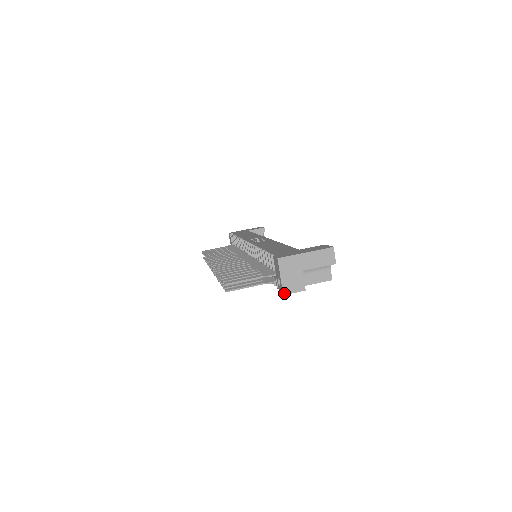
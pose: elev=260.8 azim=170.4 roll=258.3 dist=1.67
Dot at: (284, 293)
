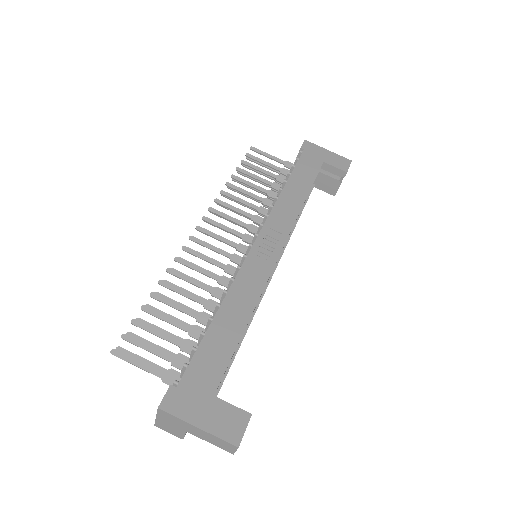
Dot at: (156, 425)
